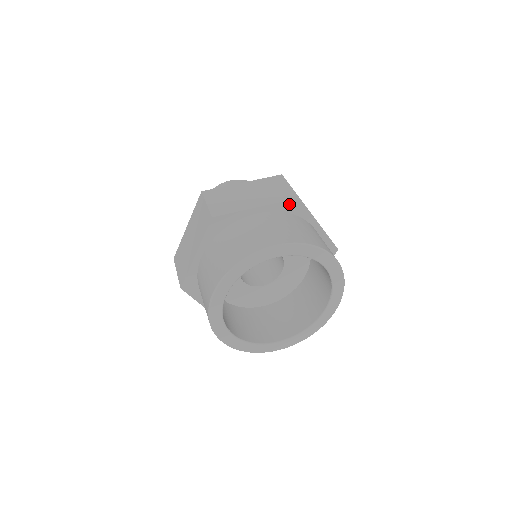
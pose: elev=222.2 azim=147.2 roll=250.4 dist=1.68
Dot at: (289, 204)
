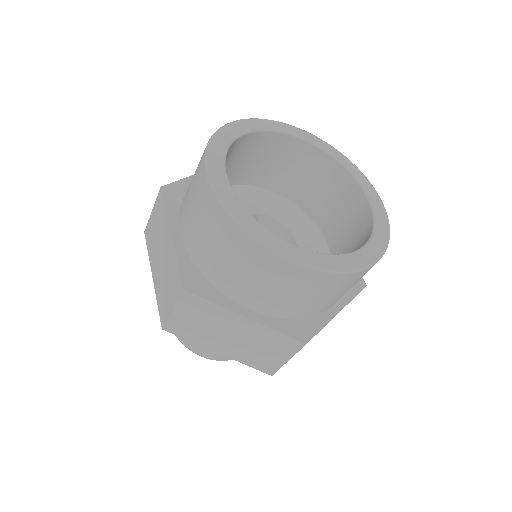
Dot at: occluded
